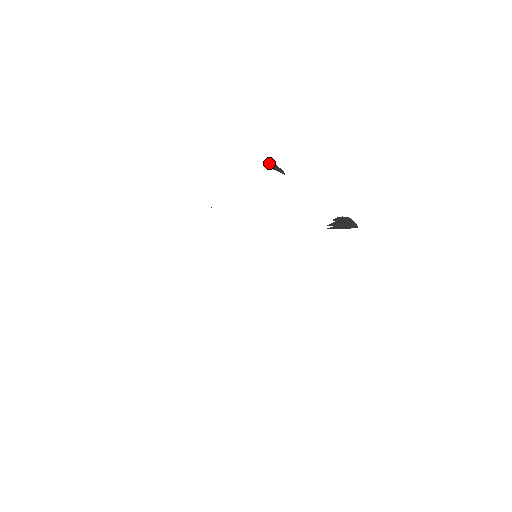
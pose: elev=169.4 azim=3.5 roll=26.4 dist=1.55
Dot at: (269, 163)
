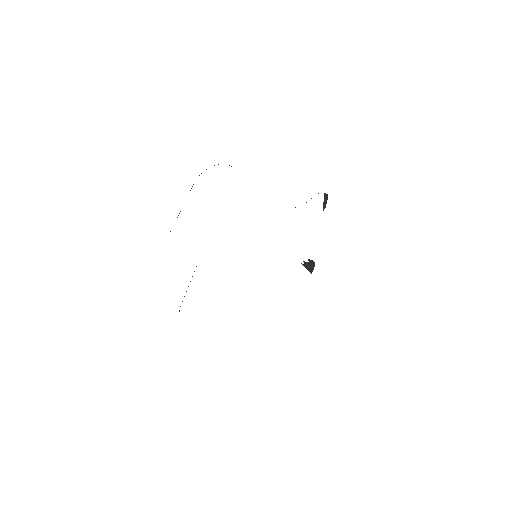
Dot at: (326, 195)
